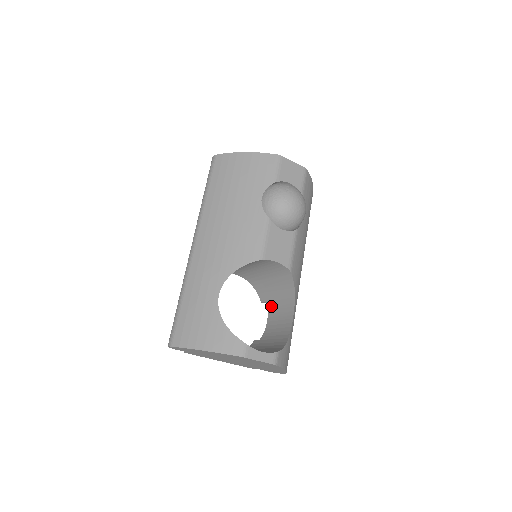
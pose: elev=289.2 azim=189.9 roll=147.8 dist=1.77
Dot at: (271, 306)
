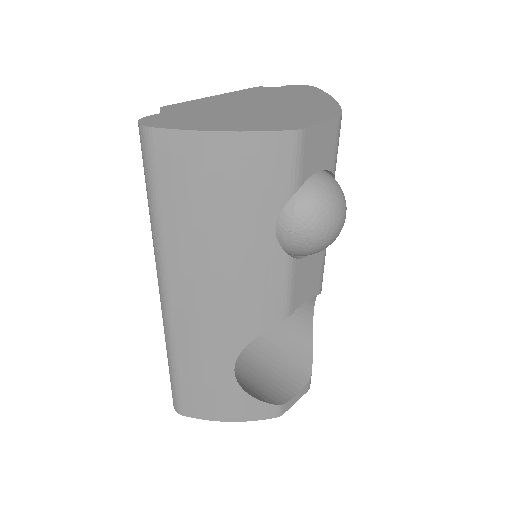
Dot at: occluded
